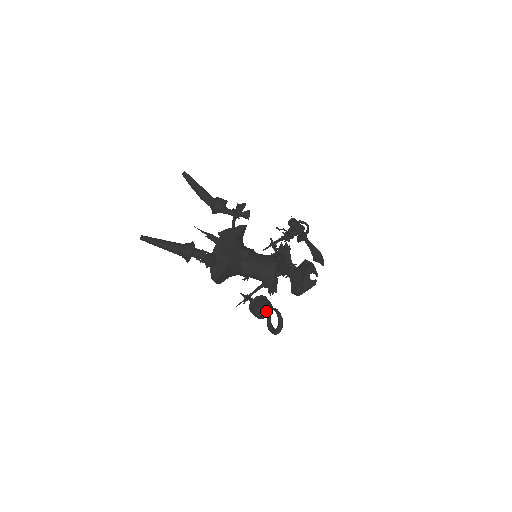
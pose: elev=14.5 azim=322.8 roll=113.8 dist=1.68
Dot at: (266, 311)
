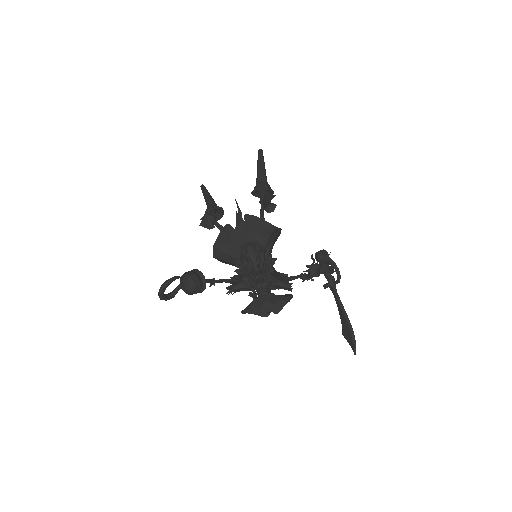
Dot at: (184, 281)
